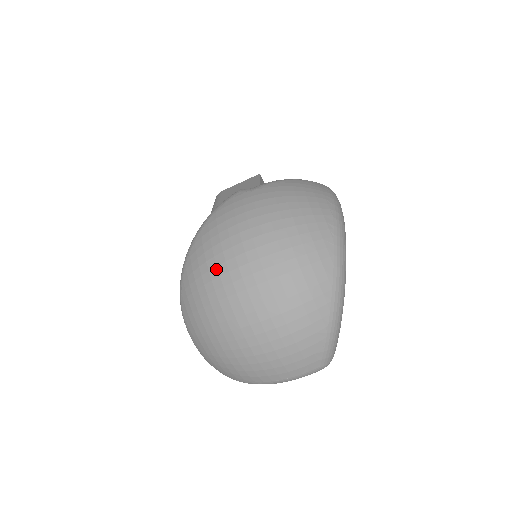
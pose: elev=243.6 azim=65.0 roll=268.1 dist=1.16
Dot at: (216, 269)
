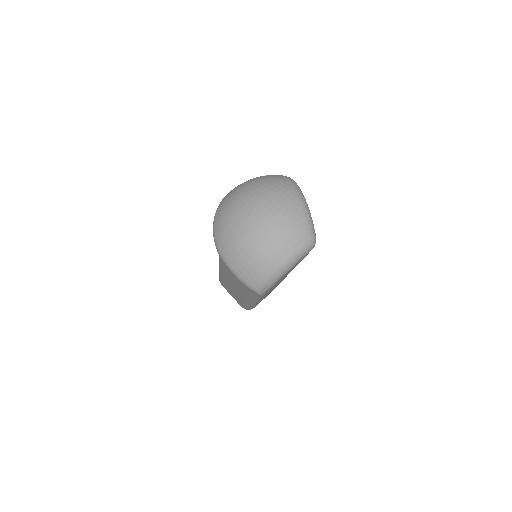
Dot at: (232, 208)
